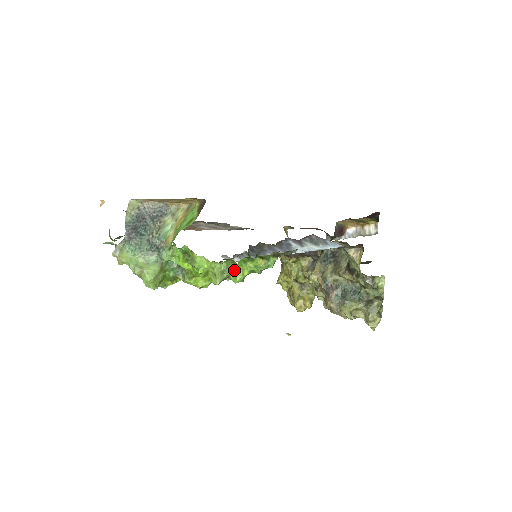
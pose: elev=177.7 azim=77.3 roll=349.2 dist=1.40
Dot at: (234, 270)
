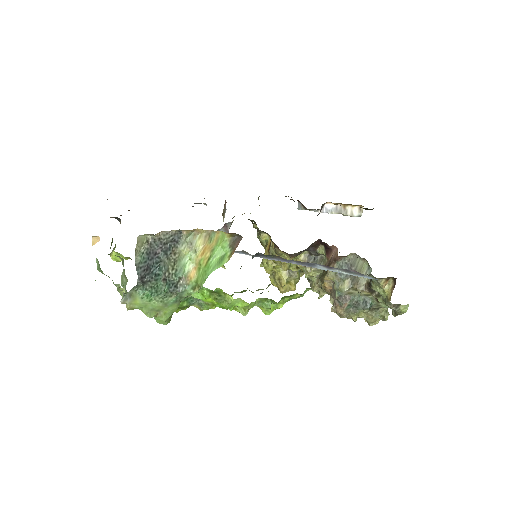
Dot at: (269, 305)
